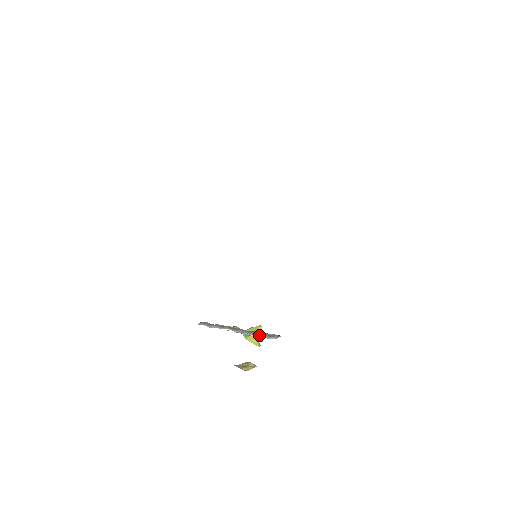
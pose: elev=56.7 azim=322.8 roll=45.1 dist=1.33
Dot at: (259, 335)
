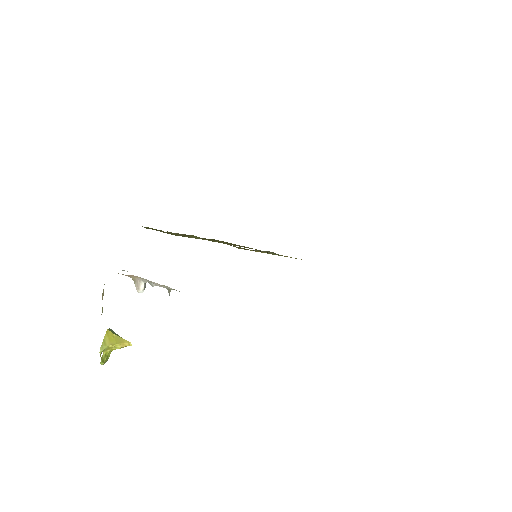
Dot at: occluded
